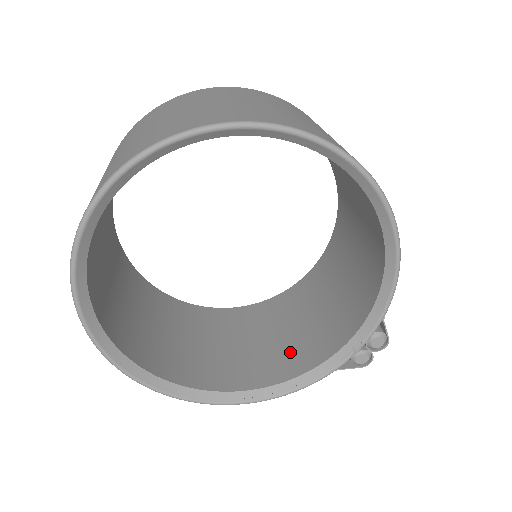
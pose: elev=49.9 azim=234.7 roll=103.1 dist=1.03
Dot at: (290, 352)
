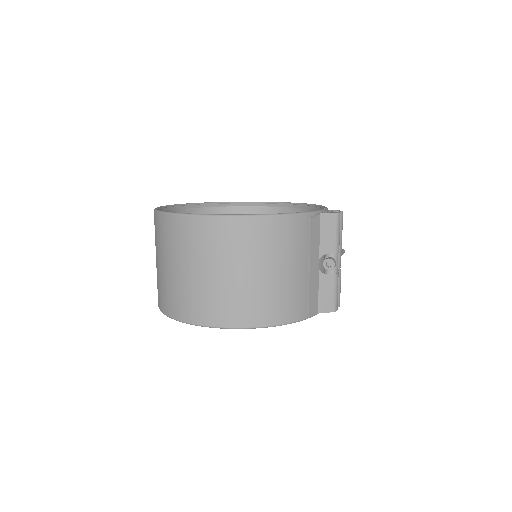
Dot at: occluded
